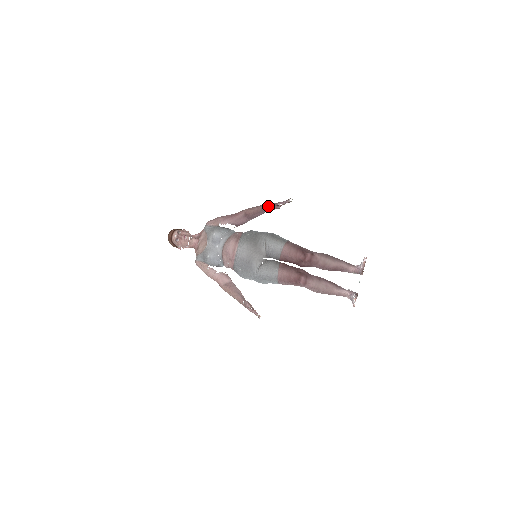
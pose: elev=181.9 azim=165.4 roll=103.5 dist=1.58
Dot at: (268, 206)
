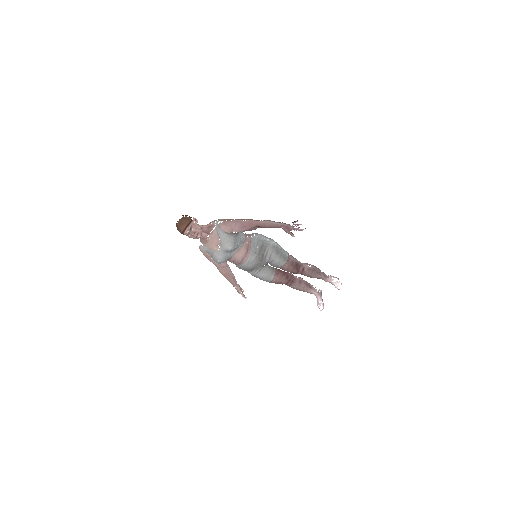
Dot at: (282, 227)
